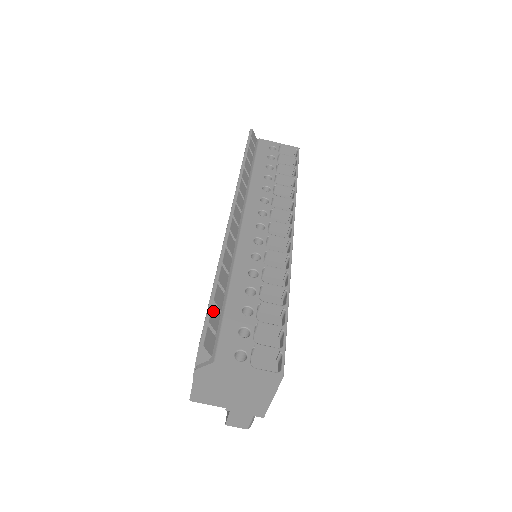
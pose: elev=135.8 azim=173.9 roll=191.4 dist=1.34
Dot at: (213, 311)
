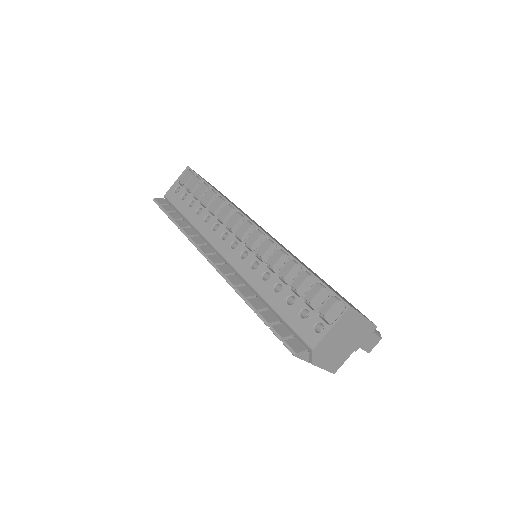
Dot at: (276, 329)
